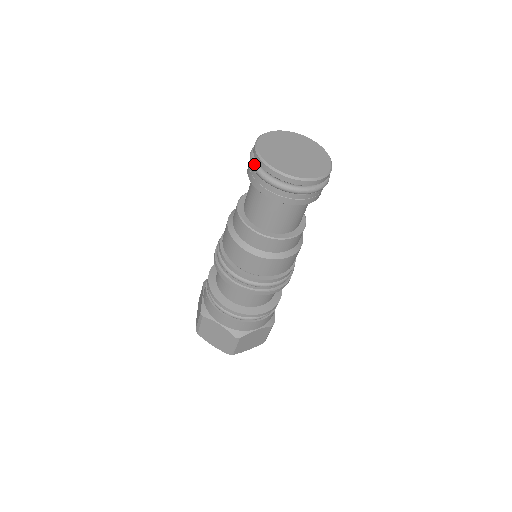
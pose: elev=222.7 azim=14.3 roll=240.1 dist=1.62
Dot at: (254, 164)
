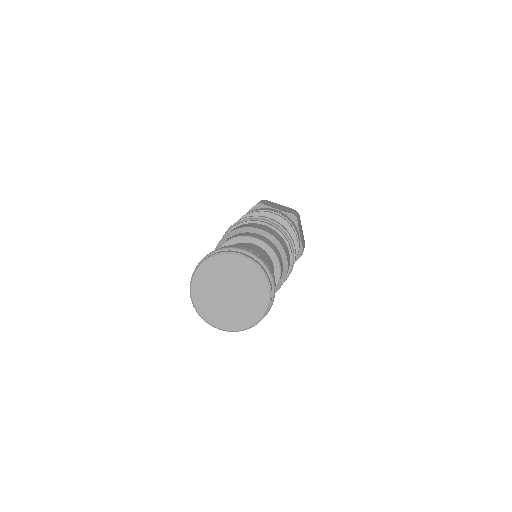
Dot at: occluded
